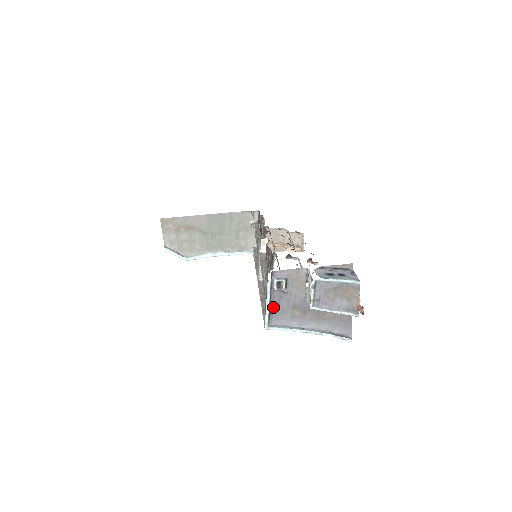
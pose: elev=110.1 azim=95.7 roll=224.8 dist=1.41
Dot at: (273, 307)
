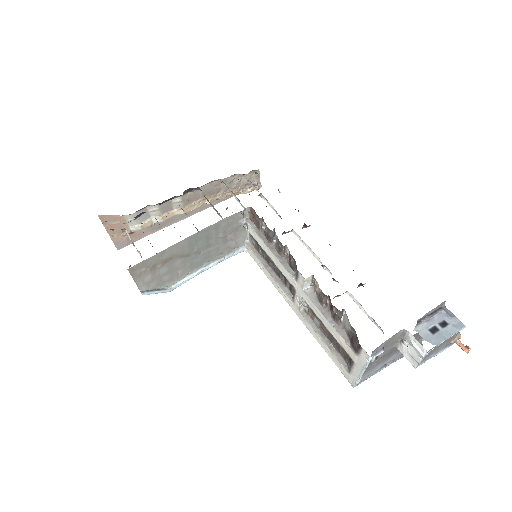
Dot at: occluded
